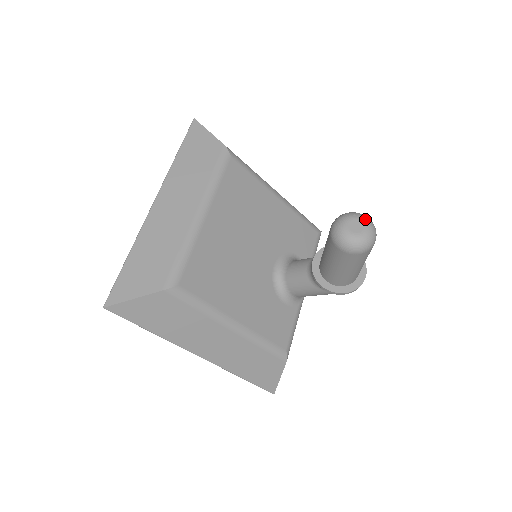
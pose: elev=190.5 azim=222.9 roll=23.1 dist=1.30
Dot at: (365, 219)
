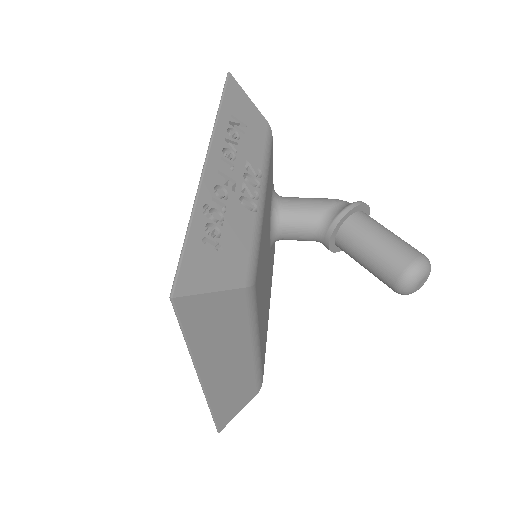
Dot at: (429, 272)
